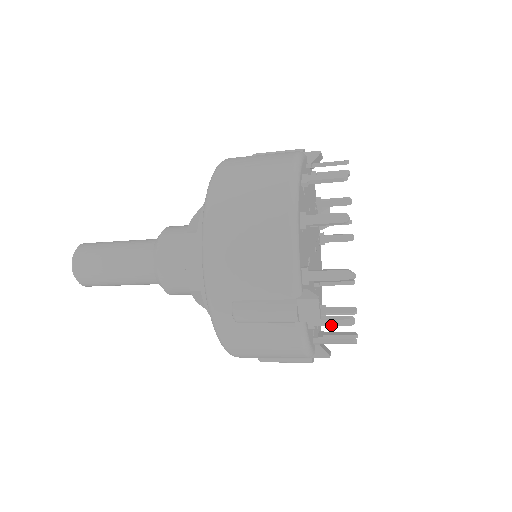
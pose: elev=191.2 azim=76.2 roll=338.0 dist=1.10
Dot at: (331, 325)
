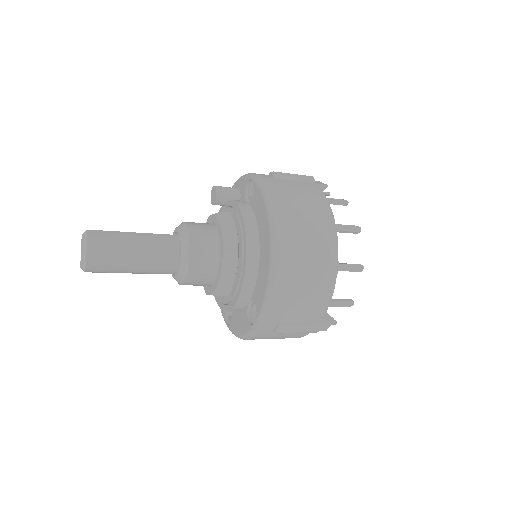
Dot at: occluded
